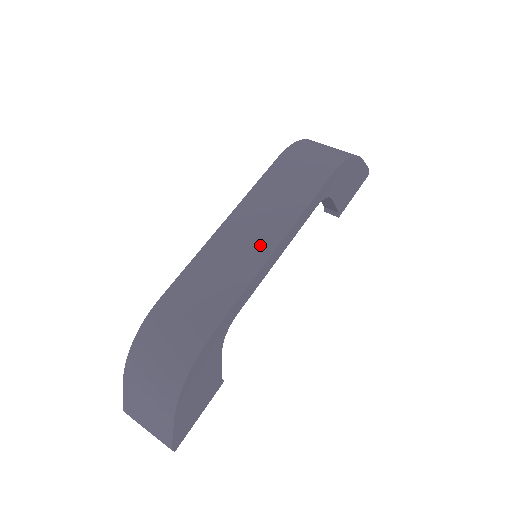
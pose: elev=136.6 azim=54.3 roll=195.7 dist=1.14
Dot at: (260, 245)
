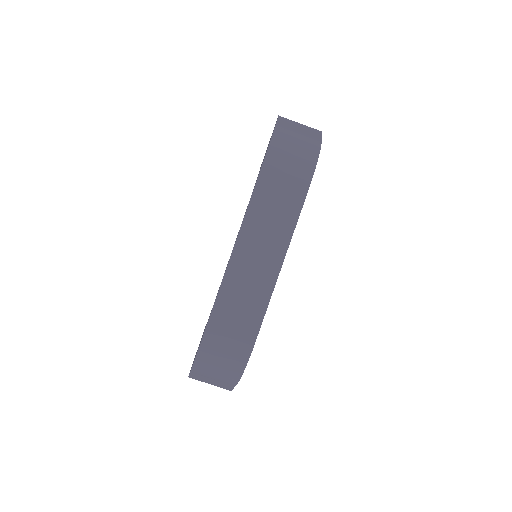
Dot at: (269, 266)
